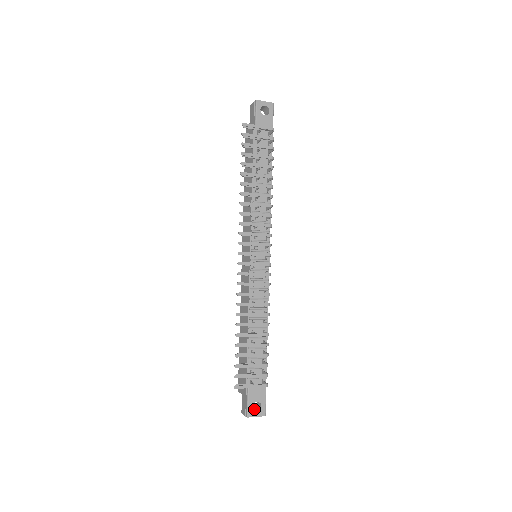
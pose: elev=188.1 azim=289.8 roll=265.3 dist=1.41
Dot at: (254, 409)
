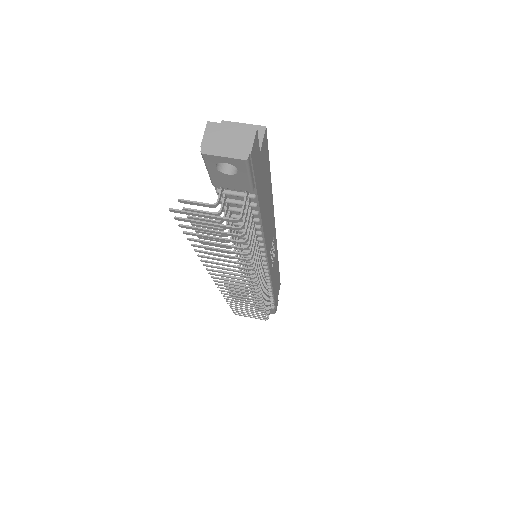
Dot at: occluded
